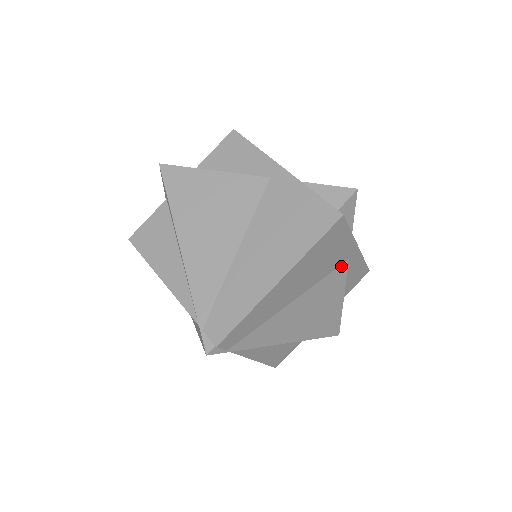
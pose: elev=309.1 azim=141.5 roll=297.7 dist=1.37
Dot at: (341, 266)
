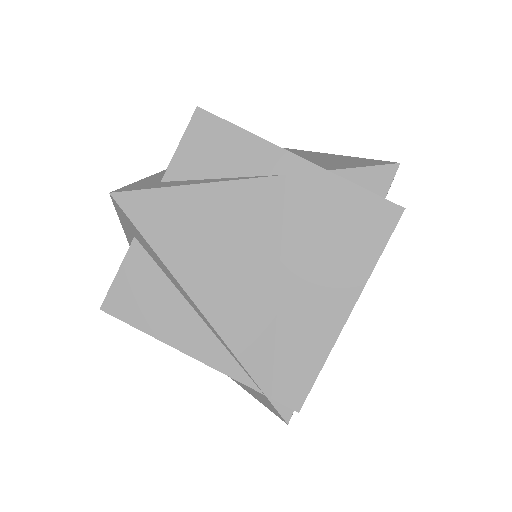
Dot at: occluded
